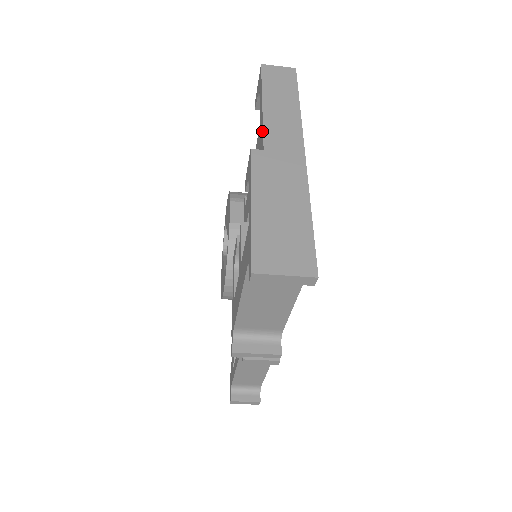
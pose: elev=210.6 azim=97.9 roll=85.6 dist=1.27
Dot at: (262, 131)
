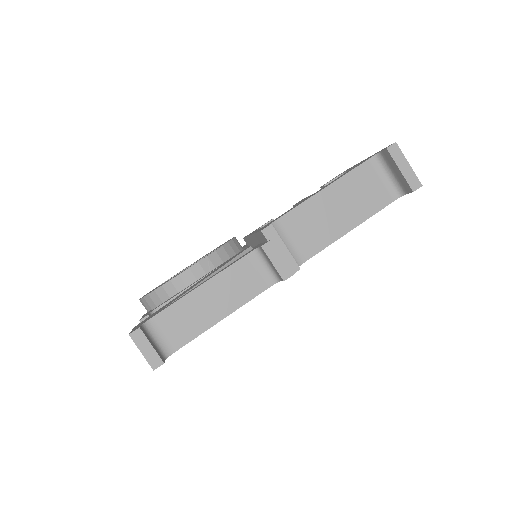
Dot at: occluded
